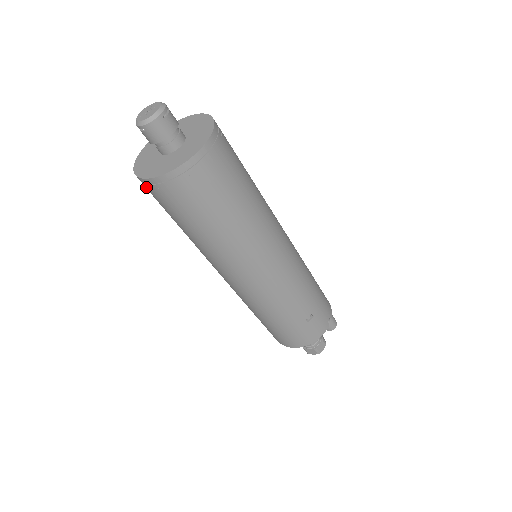
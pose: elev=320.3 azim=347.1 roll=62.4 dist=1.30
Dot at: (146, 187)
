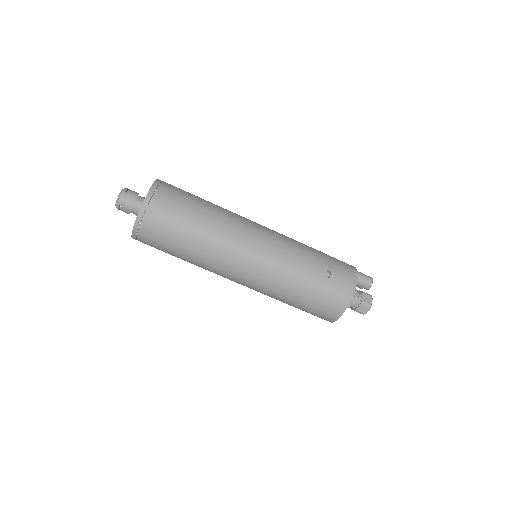
Dot at: (140, 239)
